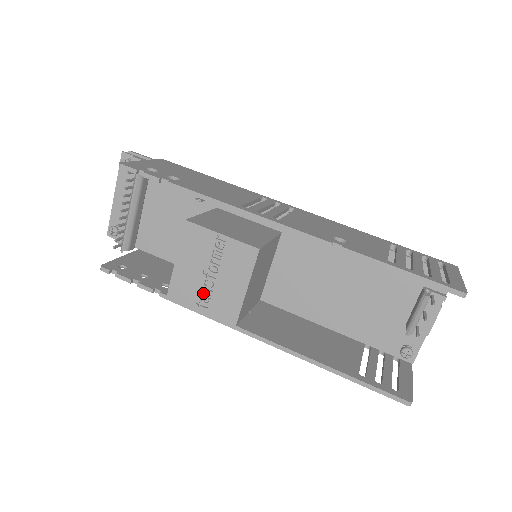
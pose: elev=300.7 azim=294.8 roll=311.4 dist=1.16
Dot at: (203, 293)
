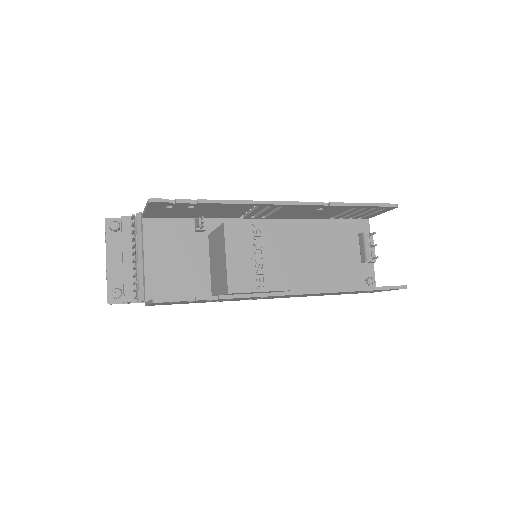
Dot at: (257, 275)
